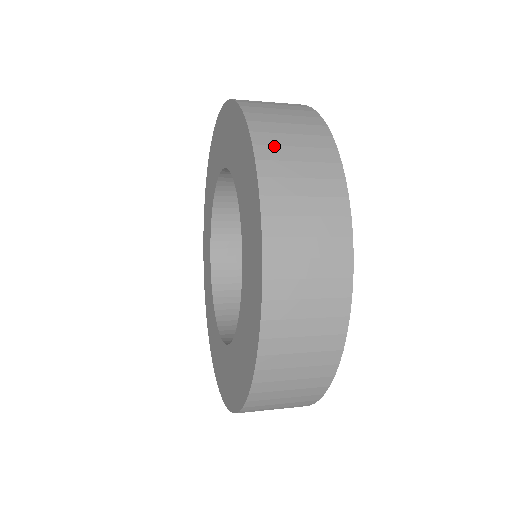
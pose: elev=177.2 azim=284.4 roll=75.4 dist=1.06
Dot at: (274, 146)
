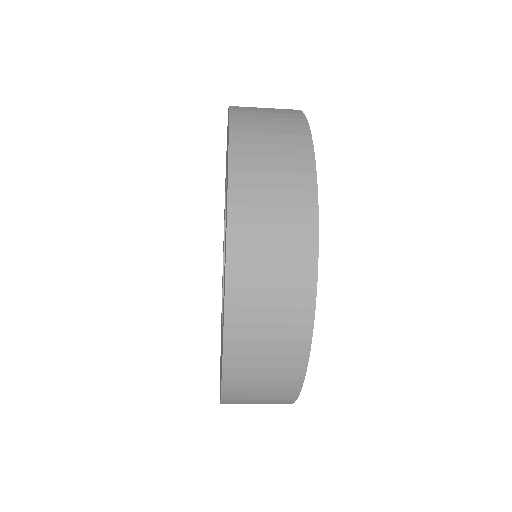
Dot at: (249, 132)
